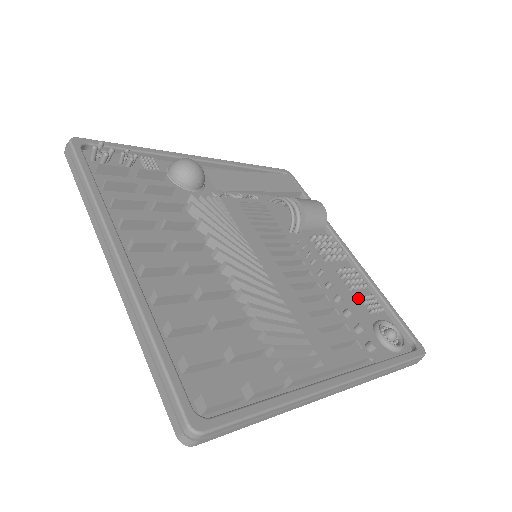
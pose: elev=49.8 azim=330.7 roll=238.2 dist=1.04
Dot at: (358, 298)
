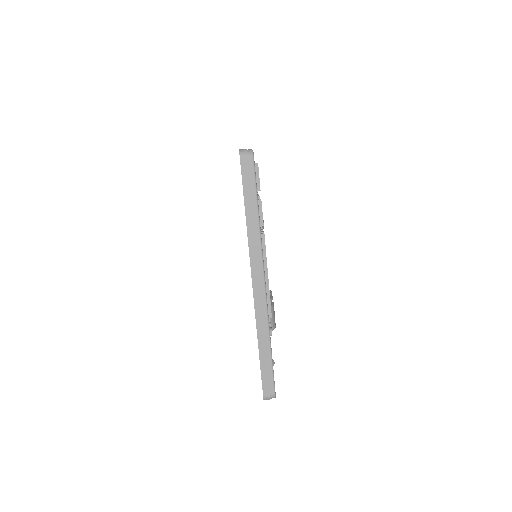
Dot at: occluded
